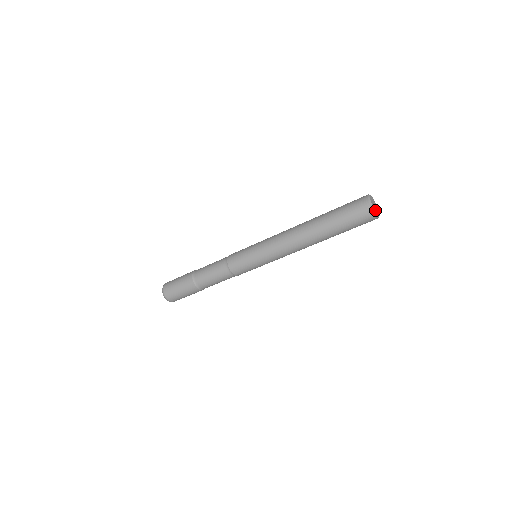
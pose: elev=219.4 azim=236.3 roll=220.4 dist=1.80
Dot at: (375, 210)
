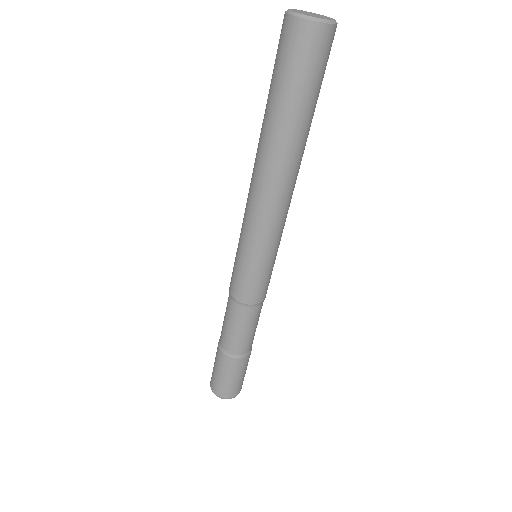
Dot at: (300, 13)
